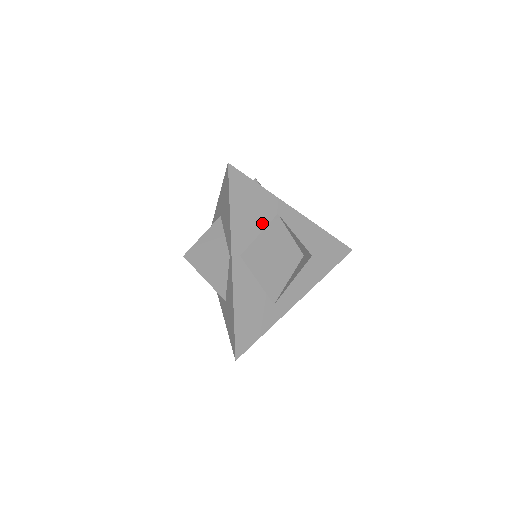
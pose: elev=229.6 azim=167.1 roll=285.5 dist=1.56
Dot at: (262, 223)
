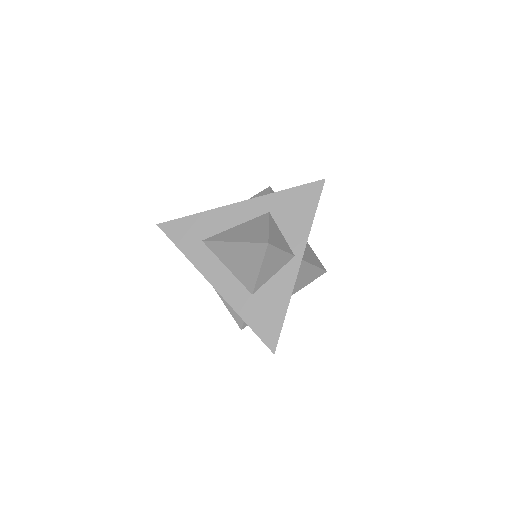
Dot at: occluded
